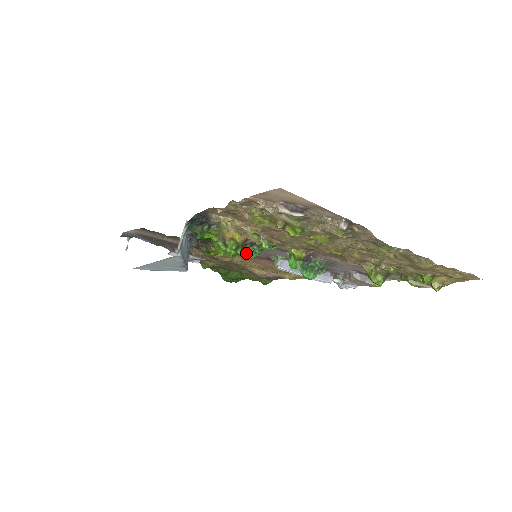
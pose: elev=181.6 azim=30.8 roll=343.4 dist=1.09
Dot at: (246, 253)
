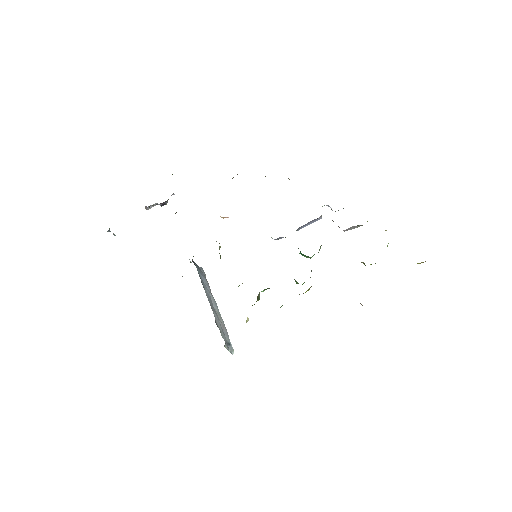
Dot at: occluded
